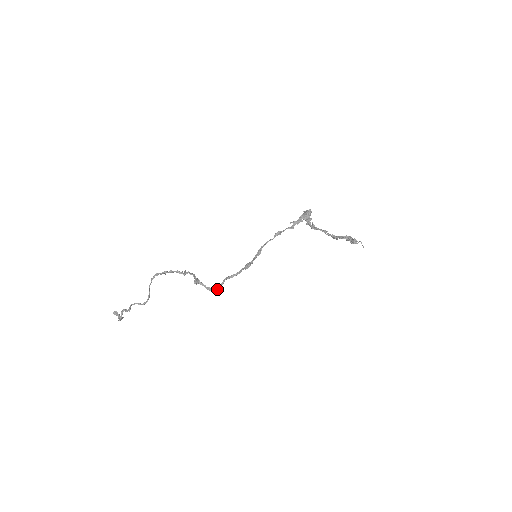
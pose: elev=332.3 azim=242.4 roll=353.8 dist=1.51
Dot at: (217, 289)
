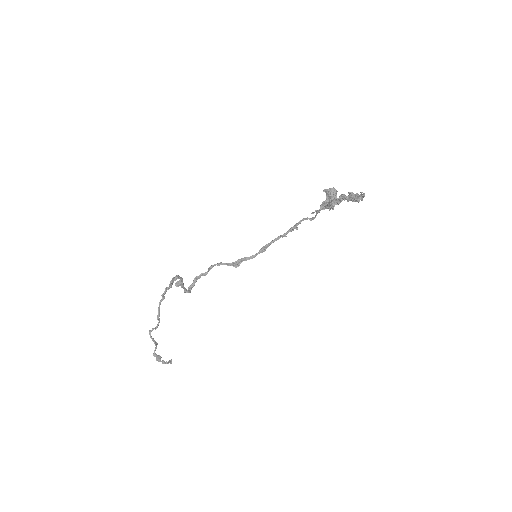
Dot at: (188, 288)
